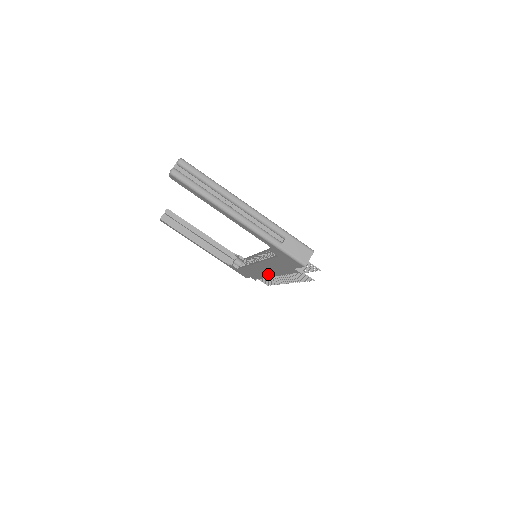
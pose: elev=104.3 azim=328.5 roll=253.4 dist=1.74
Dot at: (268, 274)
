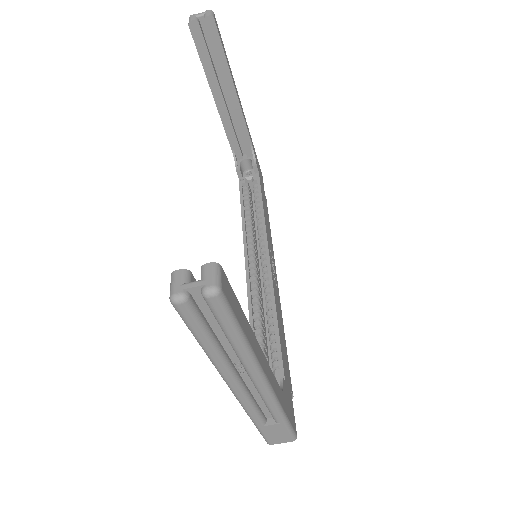
Dot at: occluded
